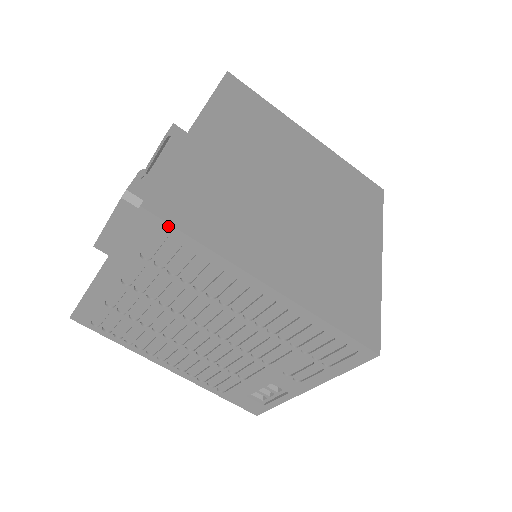
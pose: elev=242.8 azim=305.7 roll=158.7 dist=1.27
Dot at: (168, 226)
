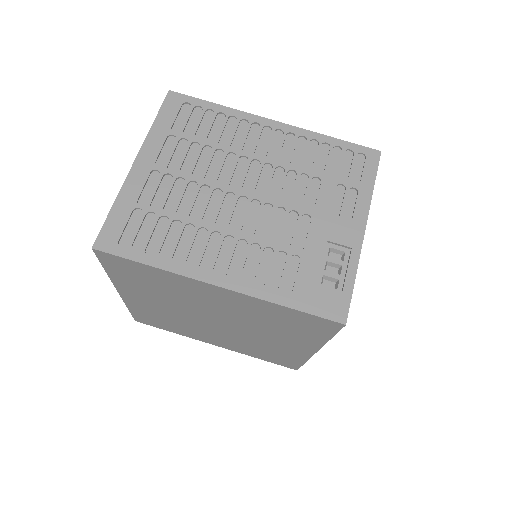
Dot at: (190, 98)
